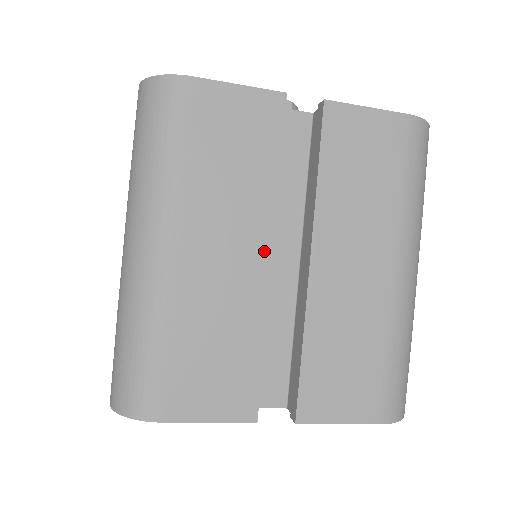
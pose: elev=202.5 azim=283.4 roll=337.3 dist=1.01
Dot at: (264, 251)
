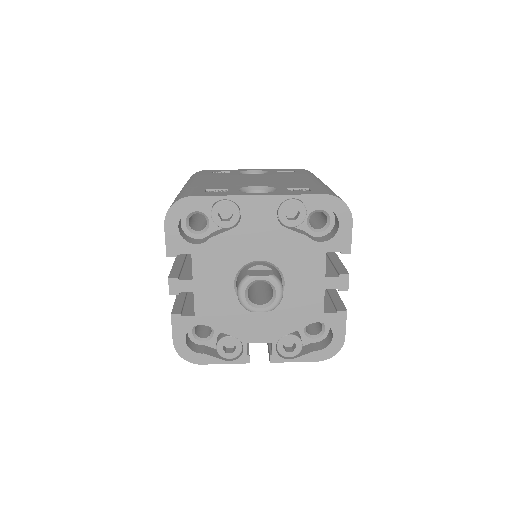
Dot at: occluded
